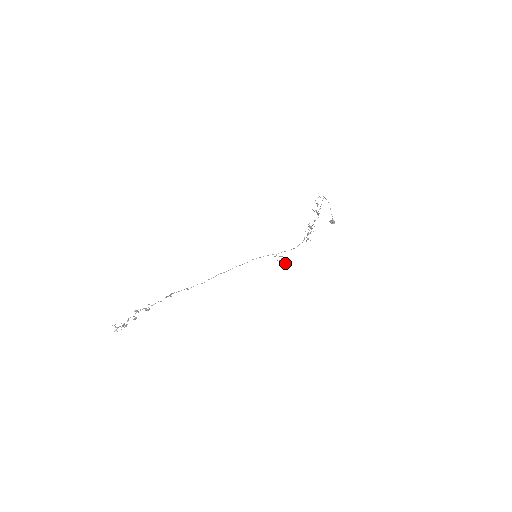
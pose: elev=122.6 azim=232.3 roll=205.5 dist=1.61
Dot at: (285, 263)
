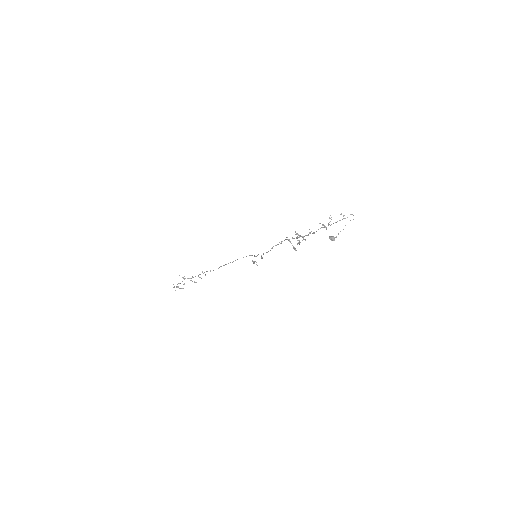
Dot at: (255, 261)
